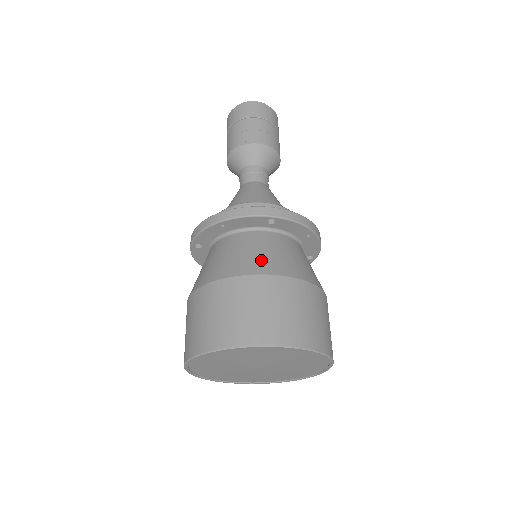
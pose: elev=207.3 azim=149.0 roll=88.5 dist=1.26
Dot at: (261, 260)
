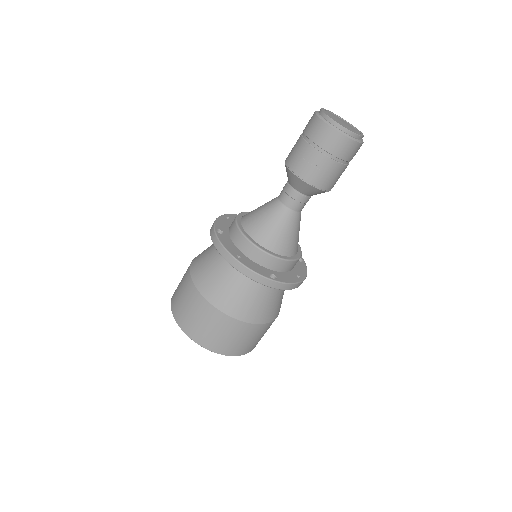
Dot at: (243, 307)
